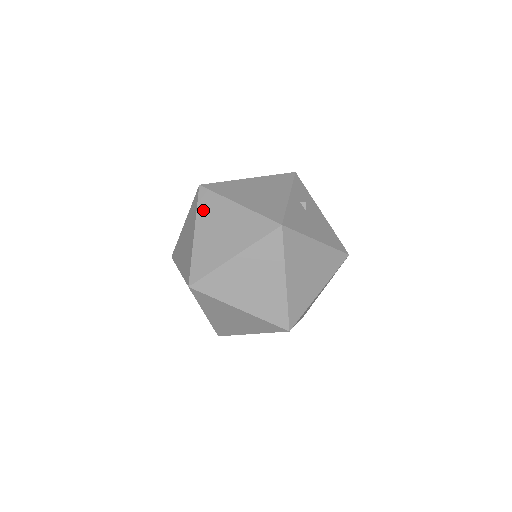
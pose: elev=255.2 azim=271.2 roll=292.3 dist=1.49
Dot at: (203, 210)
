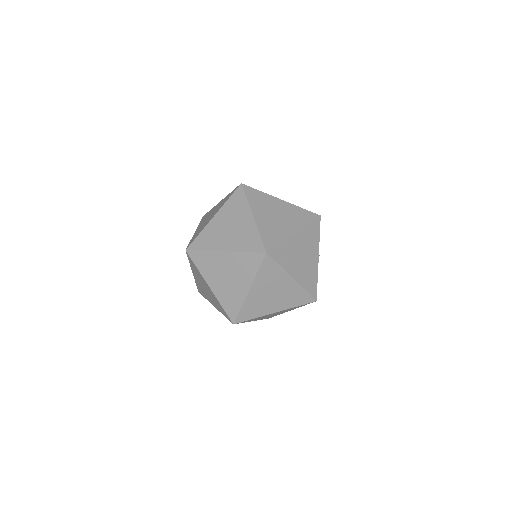
Dot at: occluded
